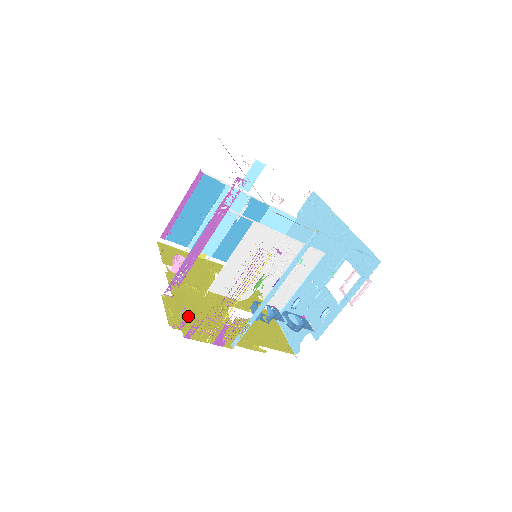
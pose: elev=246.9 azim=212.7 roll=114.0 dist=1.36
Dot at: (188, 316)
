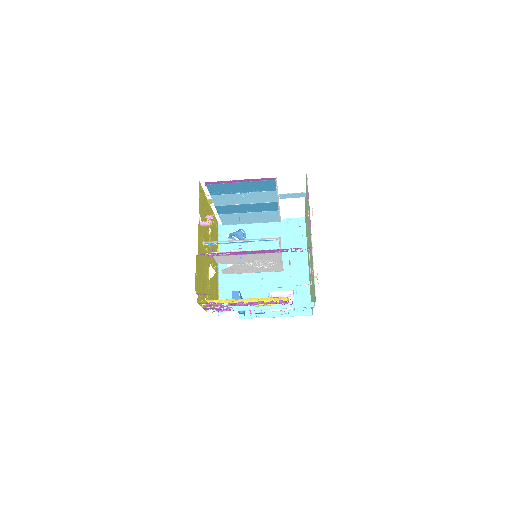
Dot at: (200, 278)
